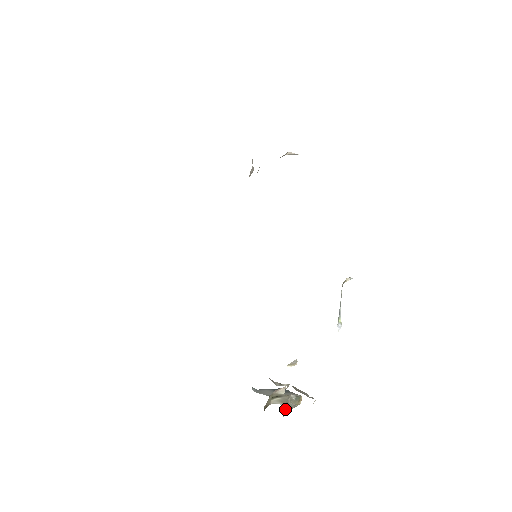
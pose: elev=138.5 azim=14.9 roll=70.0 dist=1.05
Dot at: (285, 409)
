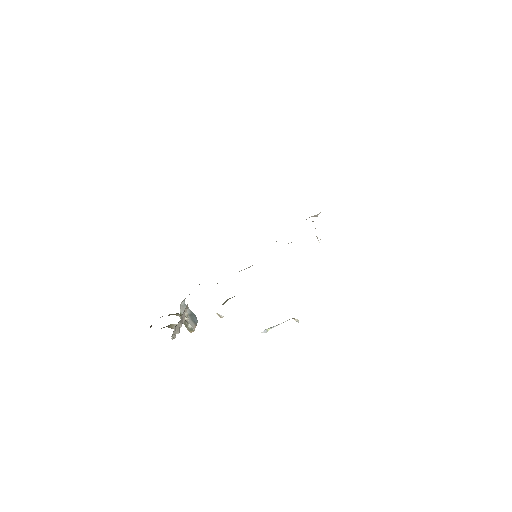
Dot at: (170, 325)
